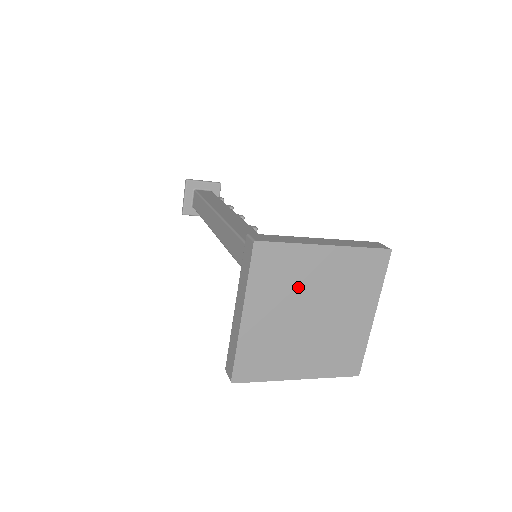
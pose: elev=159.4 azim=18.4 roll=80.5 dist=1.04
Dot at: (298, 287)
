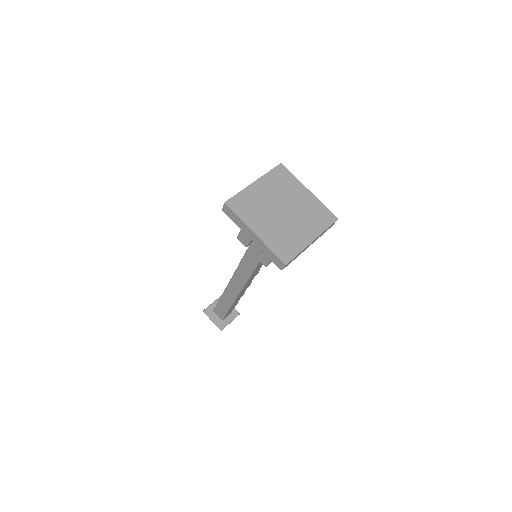
Dot at: (263, 205)
